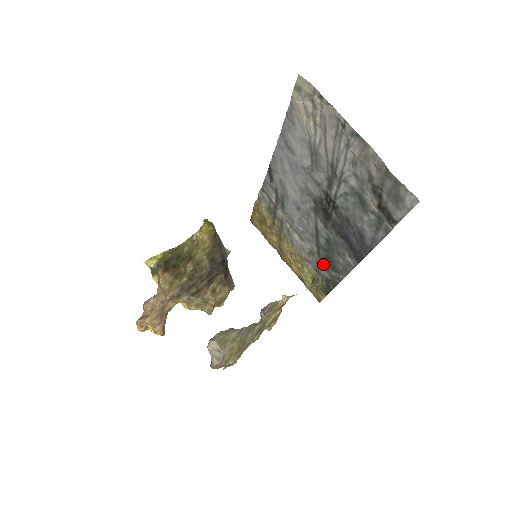
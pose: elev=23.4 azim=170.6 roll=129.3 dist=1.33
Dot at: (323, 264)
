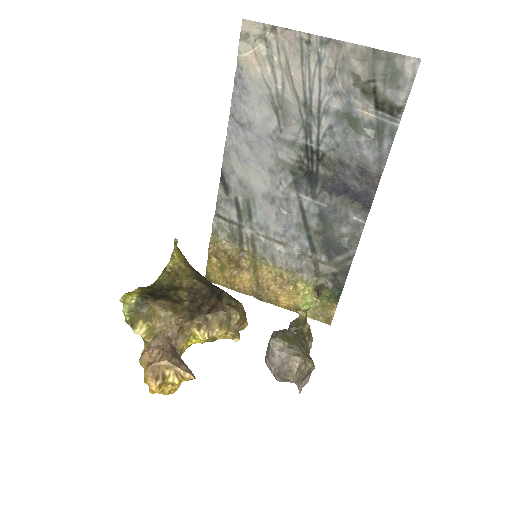
Dot at: (322, 257)
